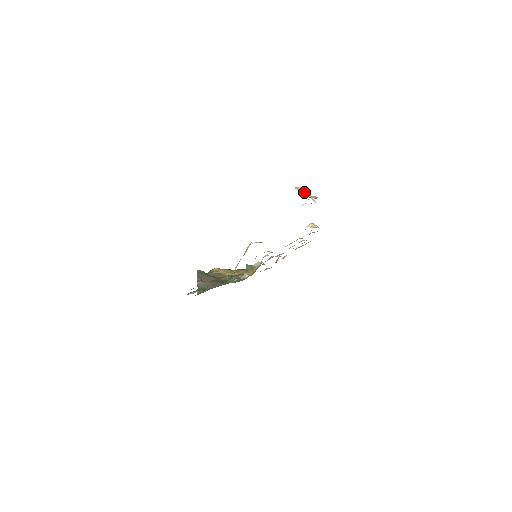
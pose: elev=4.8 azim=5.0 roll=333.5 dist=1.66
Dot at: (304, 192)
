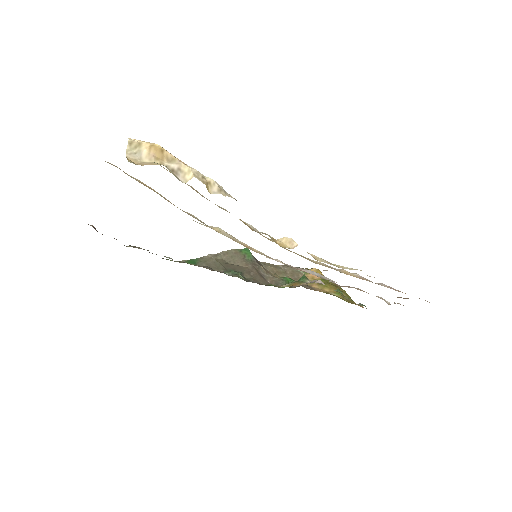
Dot at: (141, 150)
